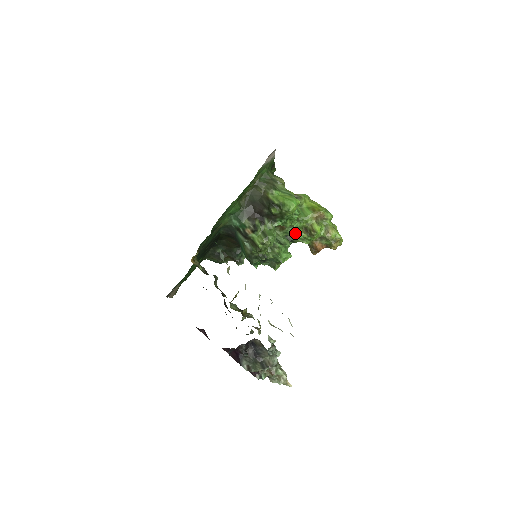
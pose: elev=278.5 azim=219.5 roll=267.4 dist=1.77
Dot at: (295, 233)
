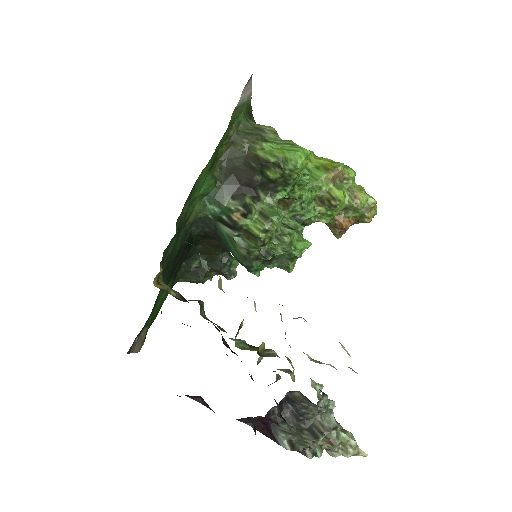
Dot at: (307, 209)
